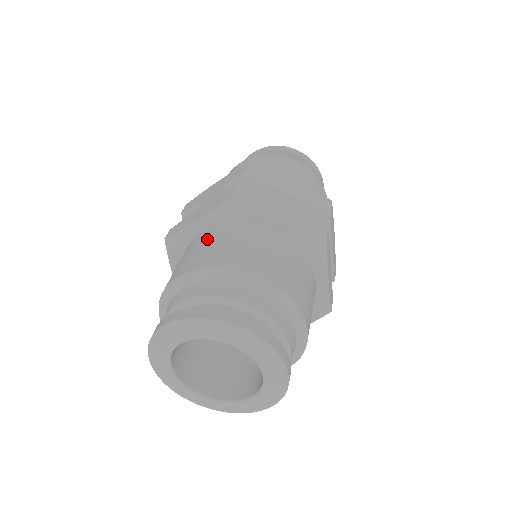
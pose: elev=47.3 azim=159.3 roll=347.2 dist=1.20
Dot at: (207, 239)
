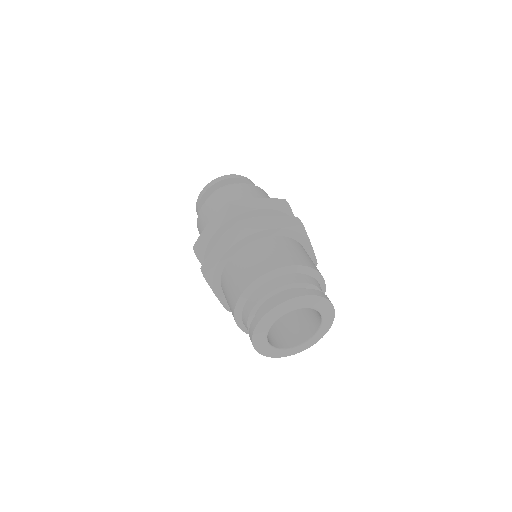
Dot at: (241, 261)
